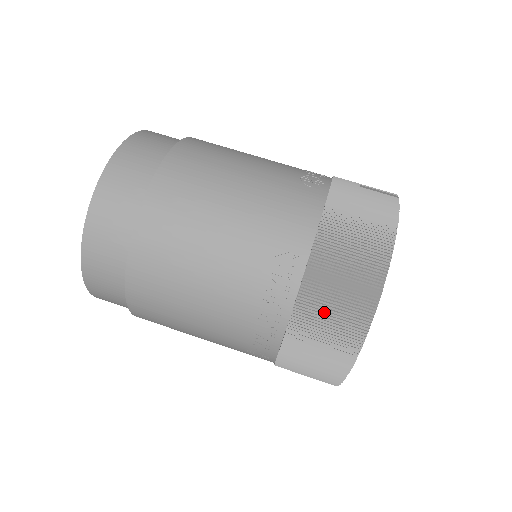
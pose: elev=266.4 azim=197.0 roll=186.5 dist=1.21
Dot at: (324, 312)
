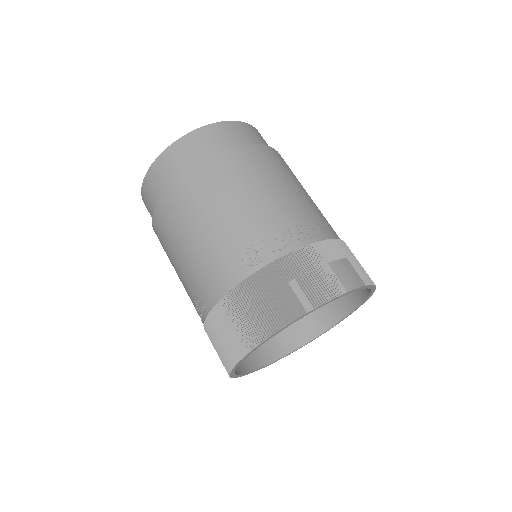
Dot at: (214, 345)
